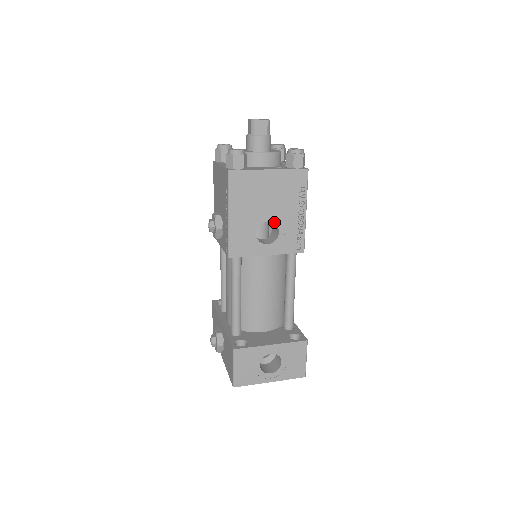
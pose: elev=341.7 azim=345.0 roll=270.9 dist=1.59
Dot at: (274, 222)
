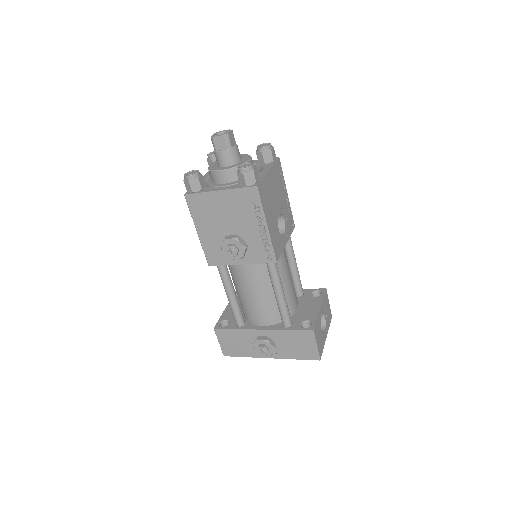
Dot at: (281, 213)
